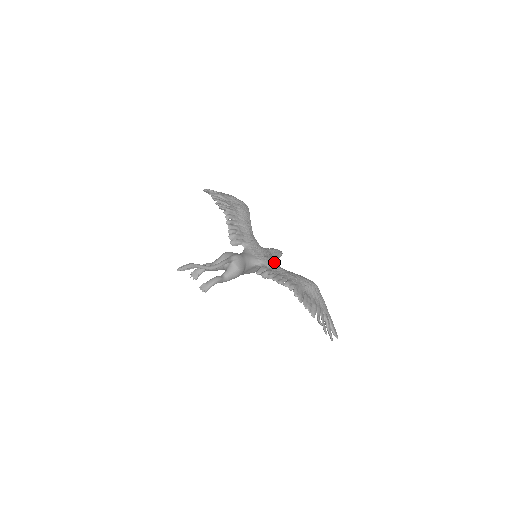
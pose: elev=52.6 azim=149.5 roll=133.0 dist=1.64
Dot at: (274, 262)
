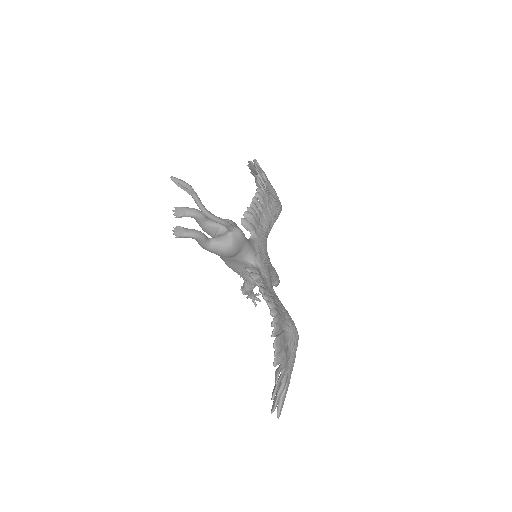
Dot at: occluded
